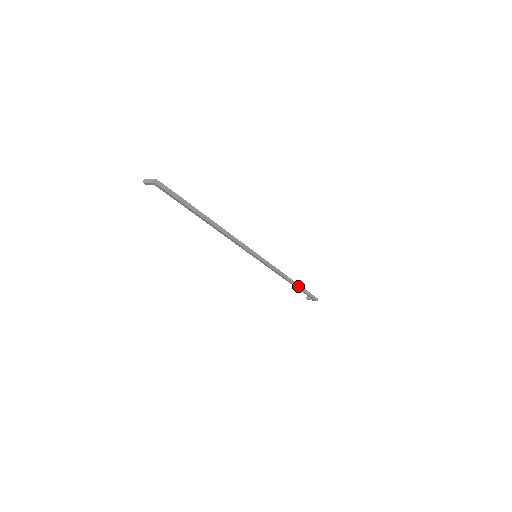
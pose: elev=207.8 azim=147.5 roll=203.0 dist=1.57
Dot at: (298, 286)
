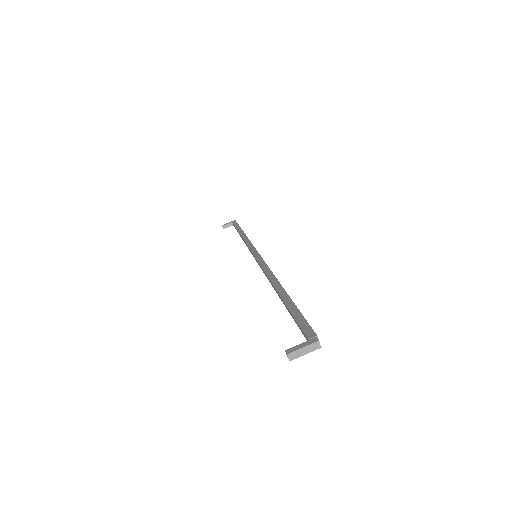
Dot at: occluded
